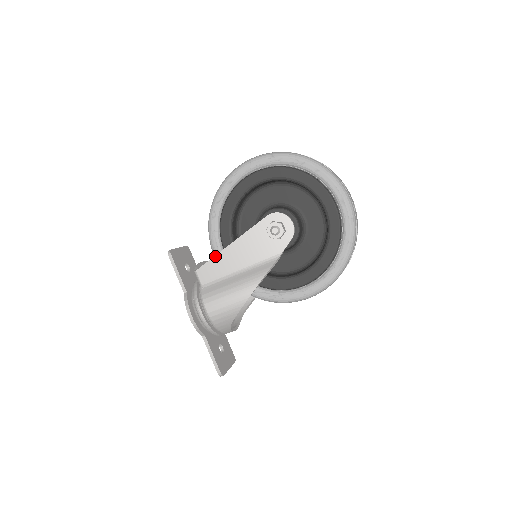
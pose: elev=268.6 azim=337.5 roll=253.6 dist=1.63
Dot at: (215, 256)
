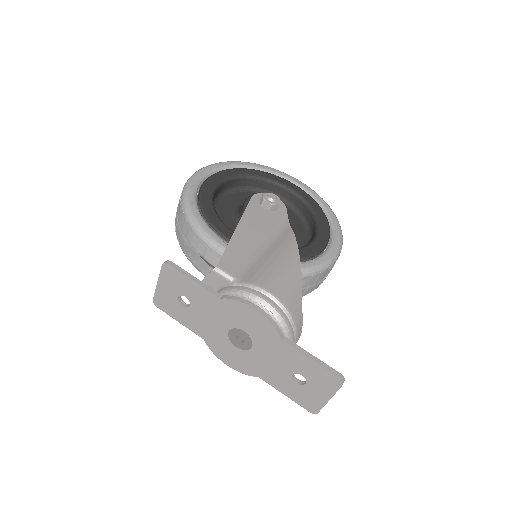
Dot at: (228, 244)
